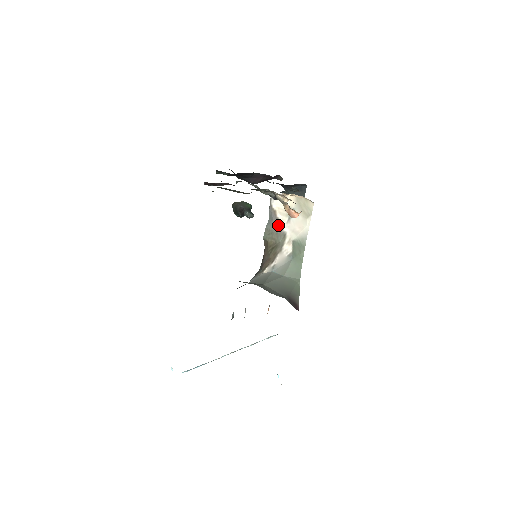
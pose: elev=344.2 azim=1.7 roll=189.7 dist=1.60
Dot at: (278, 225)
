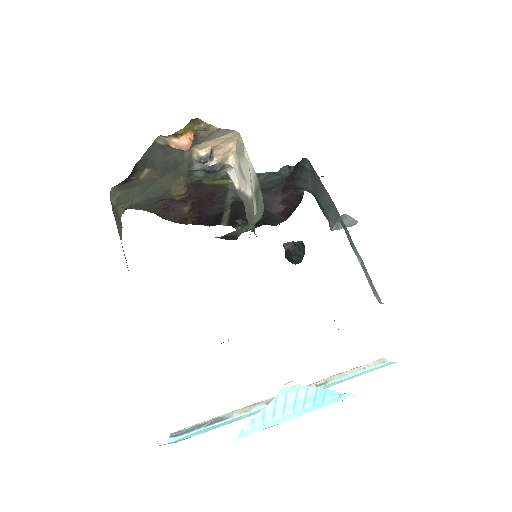
Dot at: (246, 198)
